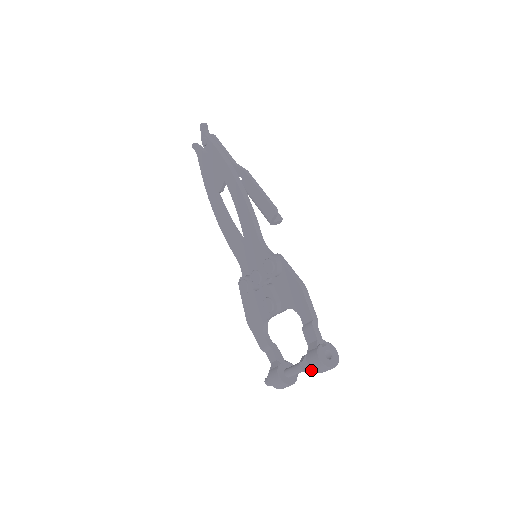
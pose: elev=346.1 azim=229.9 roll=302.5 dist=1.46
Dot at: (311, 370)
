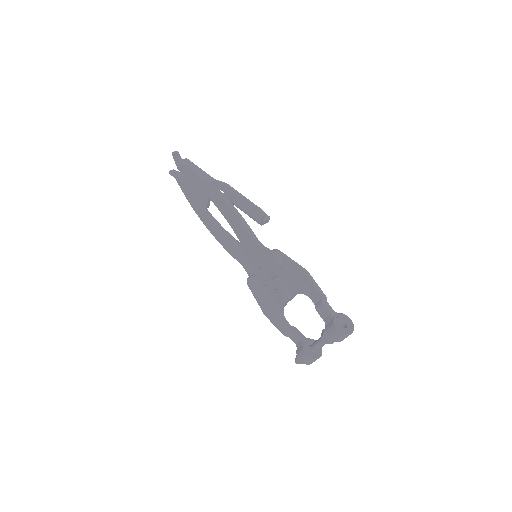
Dot at: (332, 341)
